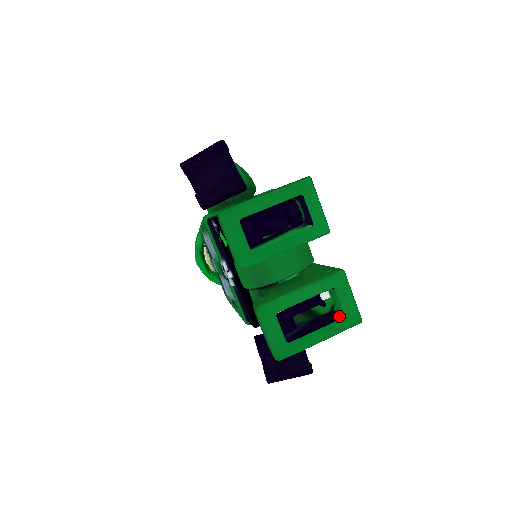
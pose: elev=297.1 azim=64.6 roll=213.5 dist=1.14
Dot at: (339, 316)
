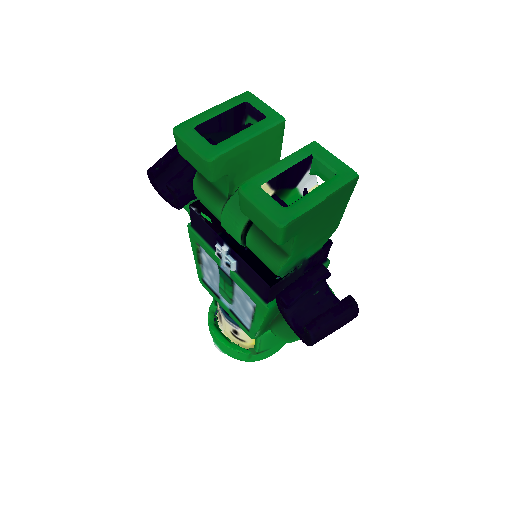
Dot at: (332, 179)
